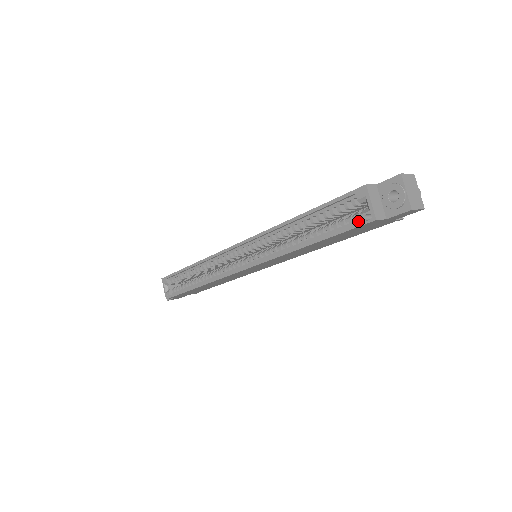
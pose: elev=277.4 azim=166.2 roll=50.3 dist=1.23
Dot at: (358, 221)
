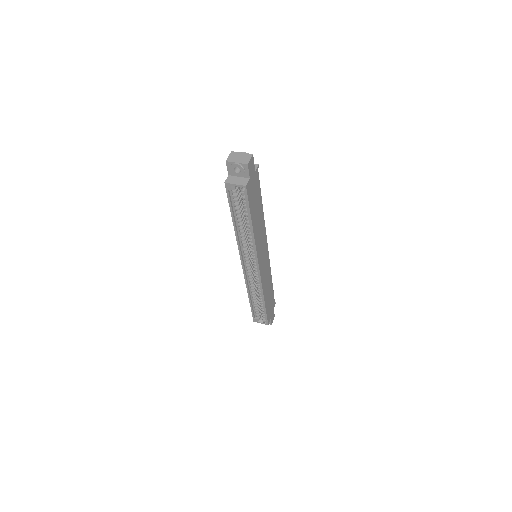
Dot at: (245, 195)
